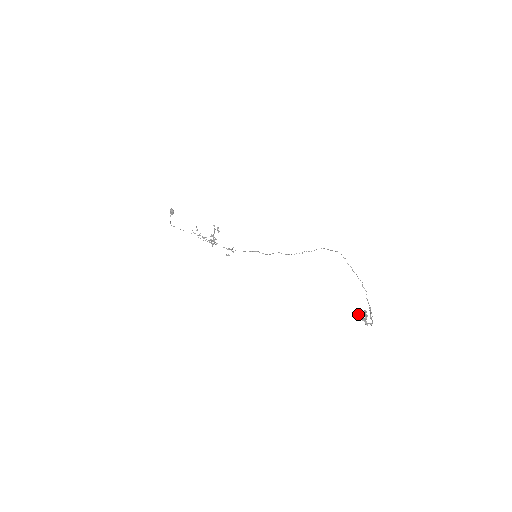
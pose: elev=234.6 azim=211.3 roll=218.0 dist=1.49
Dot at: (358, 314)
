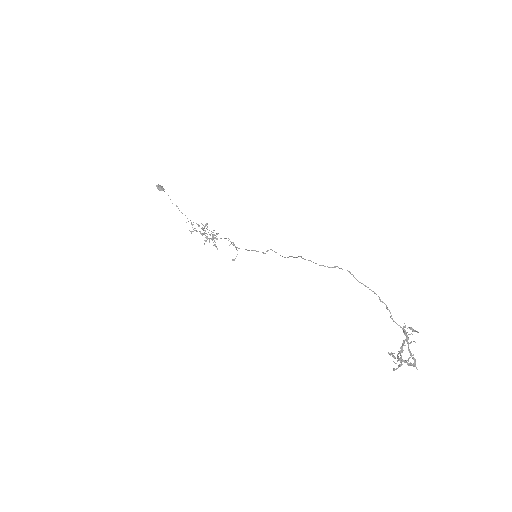
Dot at: occluded
